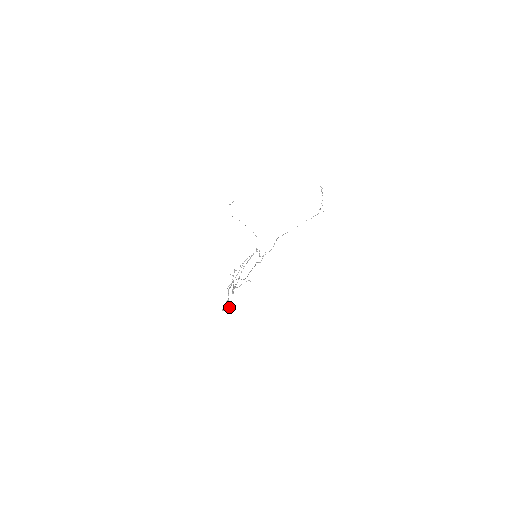
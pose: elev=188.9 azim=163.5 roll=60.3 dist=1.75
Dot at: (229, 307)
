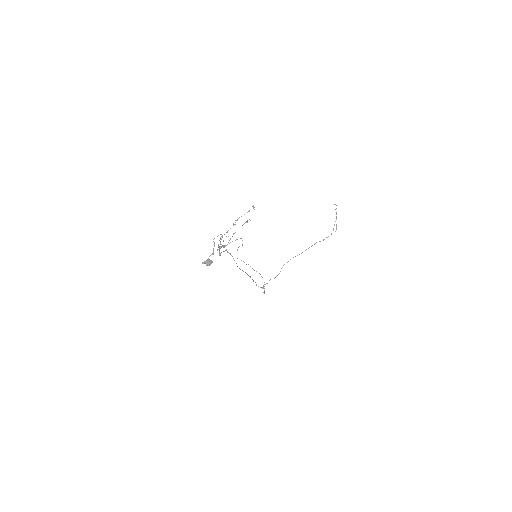
Dot at: (212, 261)
